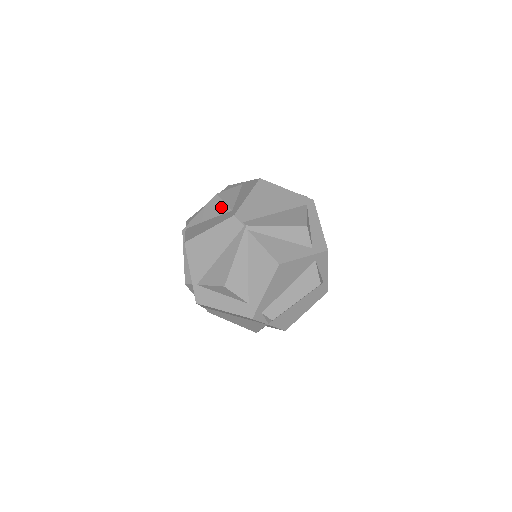
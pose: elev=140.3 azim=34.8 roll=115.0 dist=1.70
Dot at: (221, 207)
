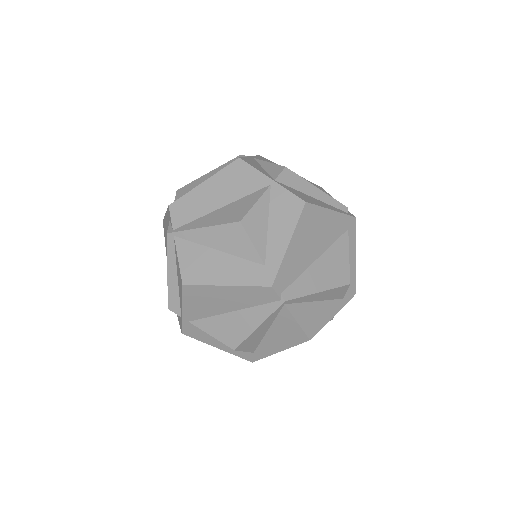
Dot at: (246, 248)
